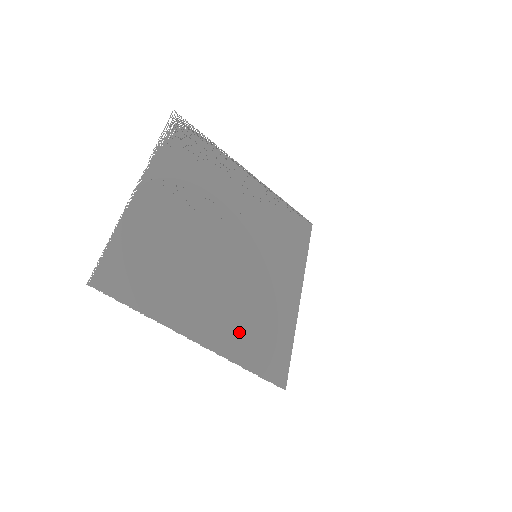
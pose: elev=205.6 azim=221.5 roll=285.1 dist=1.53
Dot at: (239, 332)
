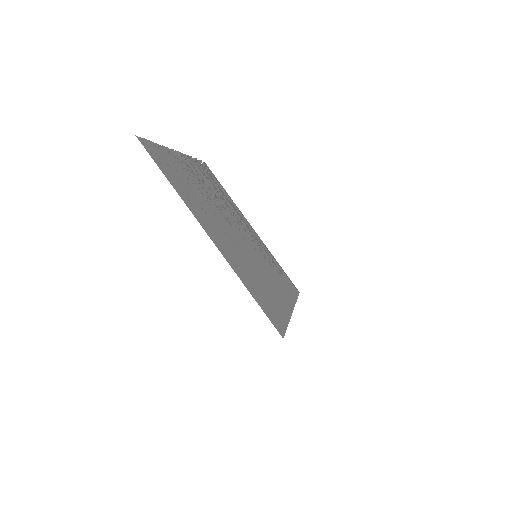
Dot at: (242, 268)
